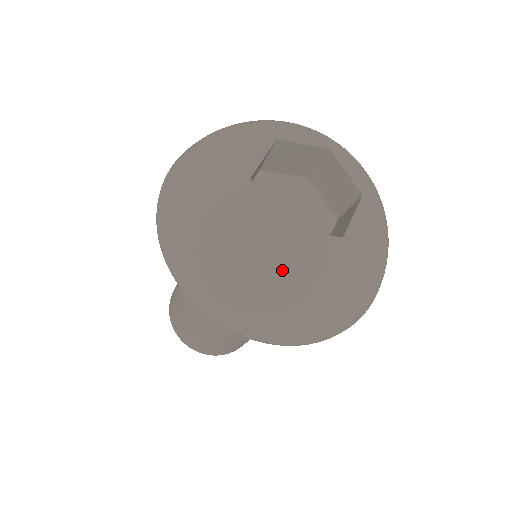
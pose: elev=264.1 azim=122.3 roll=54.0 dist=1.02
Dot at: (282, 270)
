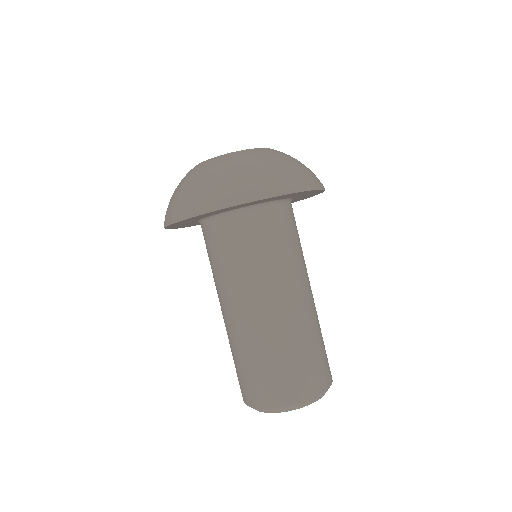
Dot at: (258, 154)
